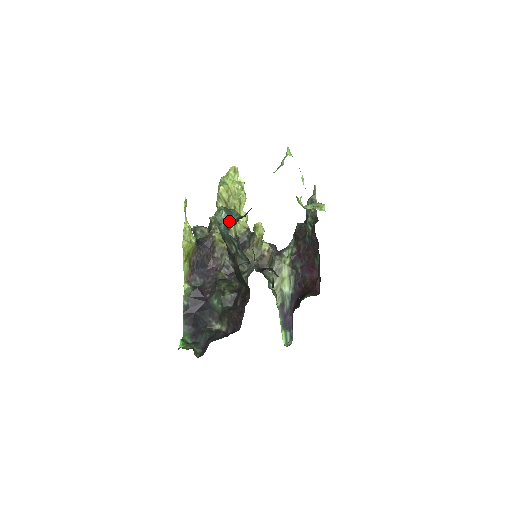
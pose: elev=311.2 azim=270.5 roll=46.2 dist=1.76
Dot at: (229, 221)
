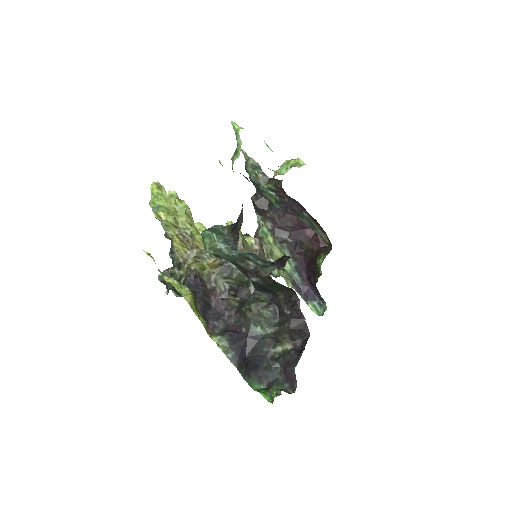
Dot at: (226, 240)
